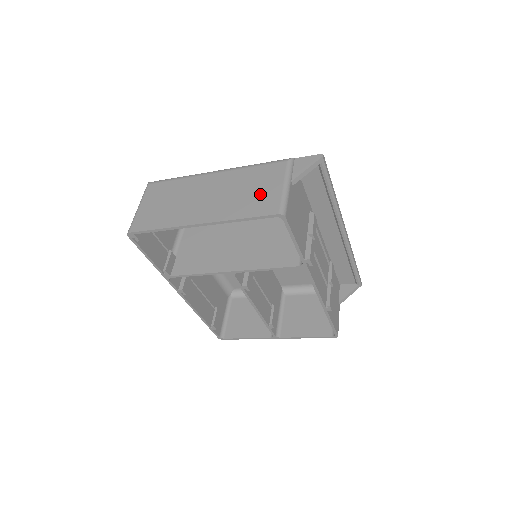
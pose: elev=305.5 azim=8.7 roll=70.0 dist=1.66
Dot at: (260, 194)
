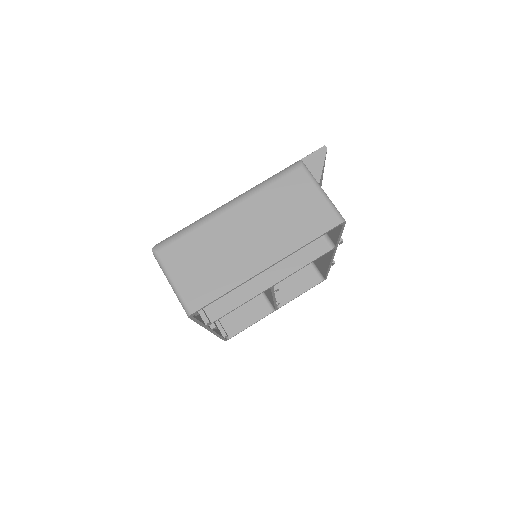
Dot at: (306, 210)
